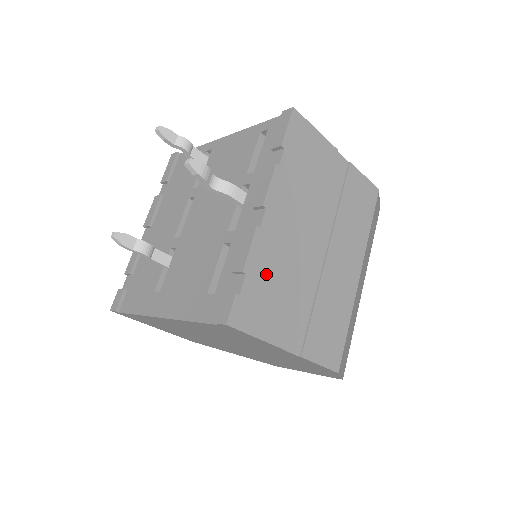
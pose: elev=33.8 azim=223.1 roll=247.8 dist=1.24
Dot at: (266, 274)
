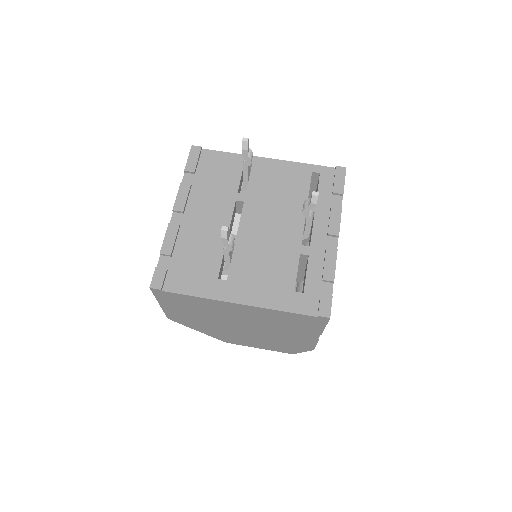
Dot at: occluded
